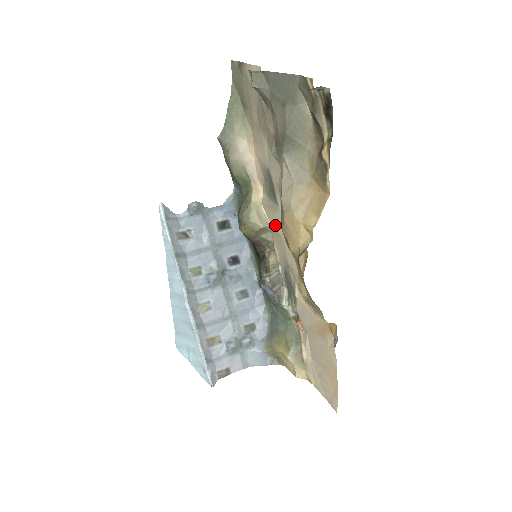
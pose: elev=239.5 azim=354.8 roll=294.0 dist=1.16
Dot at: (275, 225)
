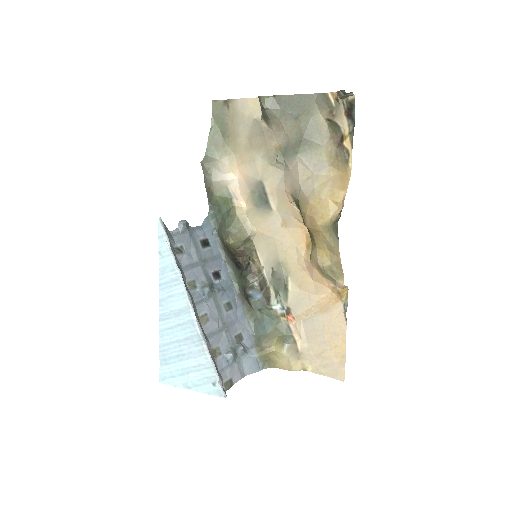
Dot at: (265, 230)
